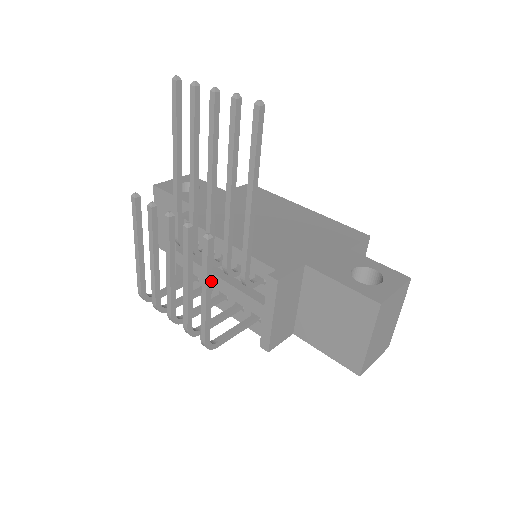
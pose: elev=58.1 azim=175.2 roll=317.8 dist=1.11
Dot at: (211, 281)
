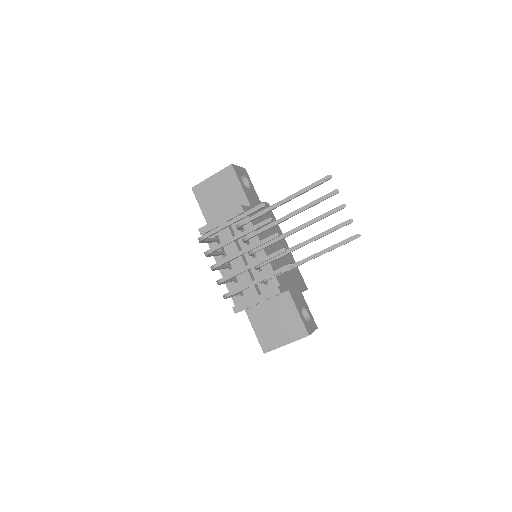
Dot at: (267, 278)
